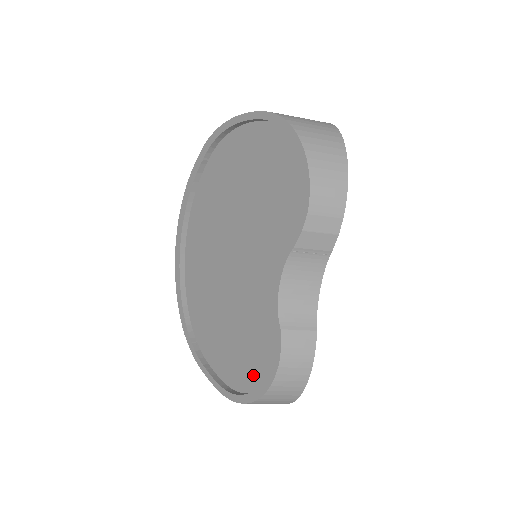
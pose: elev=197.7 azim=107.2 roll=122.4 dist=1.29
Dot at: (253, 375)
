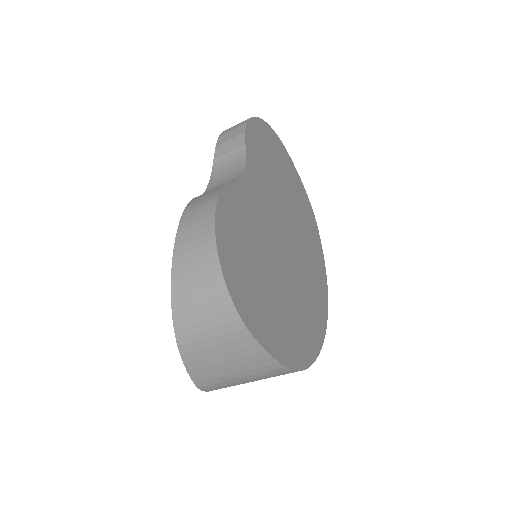
Dot at: occluded
